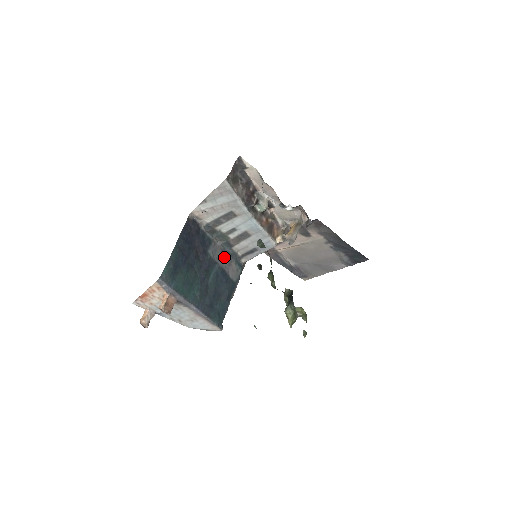
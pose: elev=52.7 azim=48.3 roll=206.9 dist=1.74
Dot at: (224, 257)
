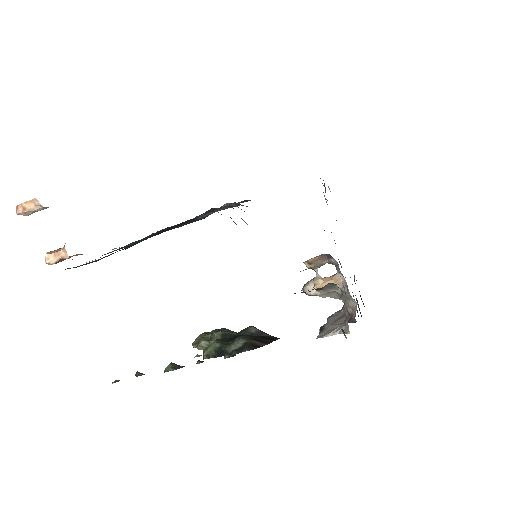
Dot at: (224, 207)
